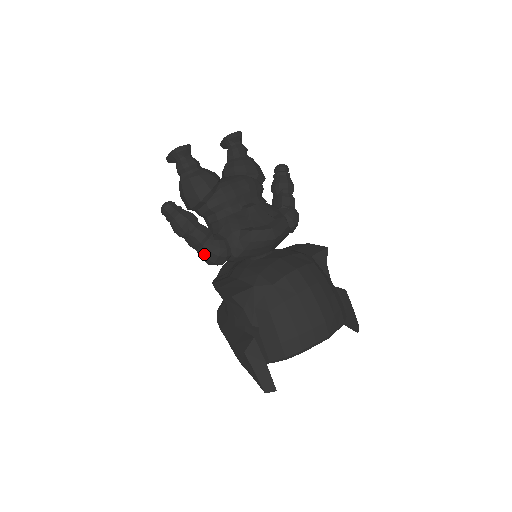
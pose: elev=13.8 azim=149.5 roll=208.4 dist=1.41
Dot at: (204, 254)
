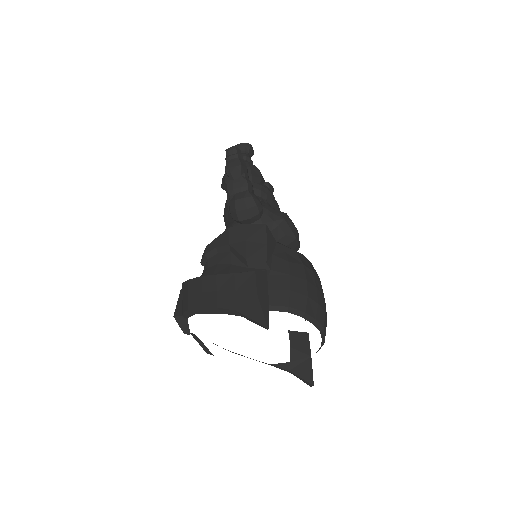
Dot at: (244, 196)
